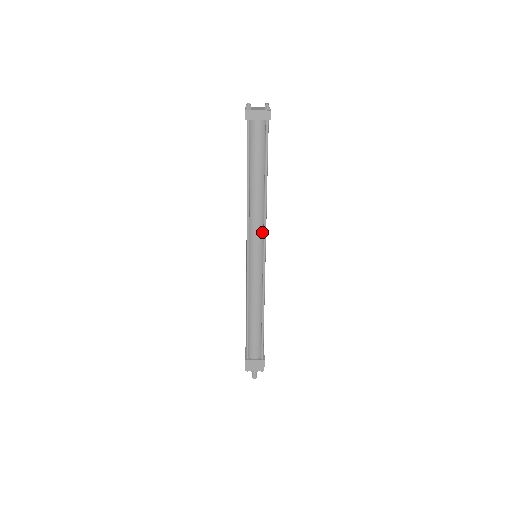
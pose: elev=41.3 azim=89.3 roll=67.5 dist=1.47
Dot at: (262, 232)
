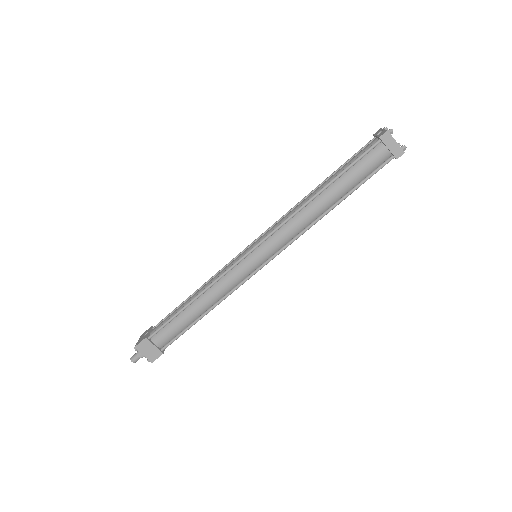
Dot at: (287, 241)
